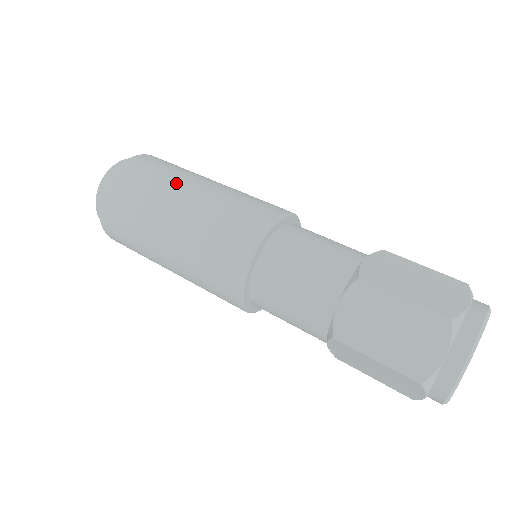
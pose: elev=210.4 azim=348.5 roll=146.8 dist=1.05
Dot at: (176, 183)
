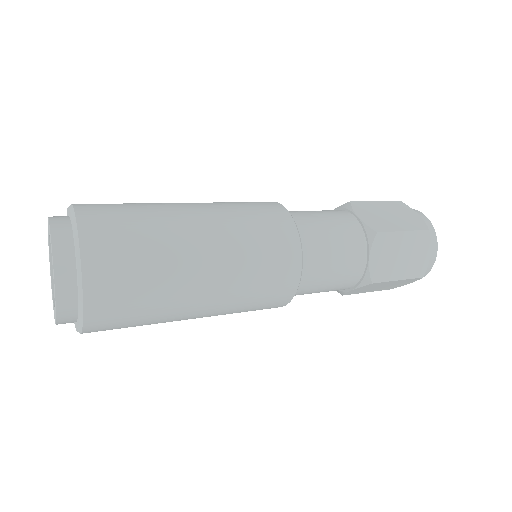
Dot at: (176, 227)
